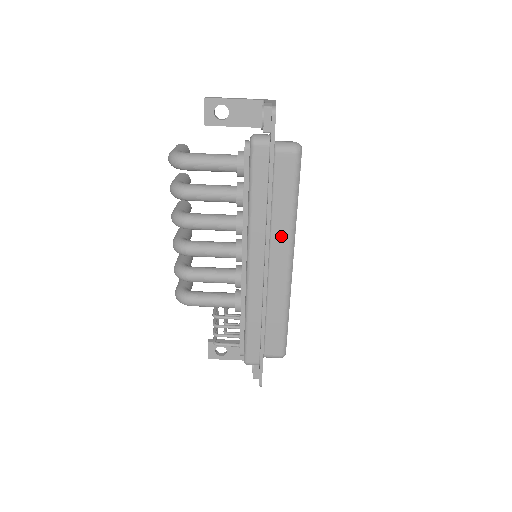
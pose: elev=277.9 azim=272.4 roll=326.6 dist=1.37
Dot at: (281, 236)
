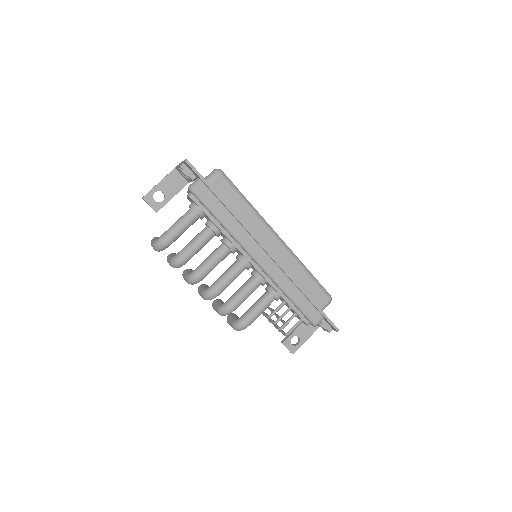
Dot at: (258, 227)
